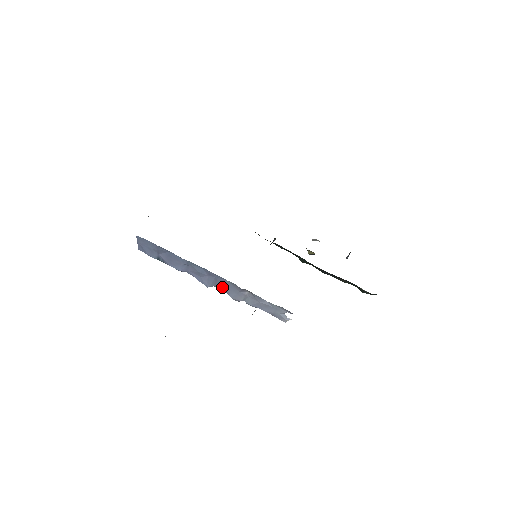
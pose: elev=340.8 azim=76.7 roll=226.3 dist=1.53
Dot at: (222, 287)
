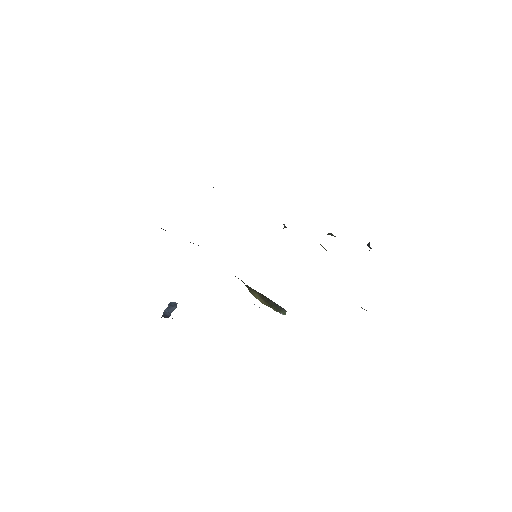
Dot at: occluded
